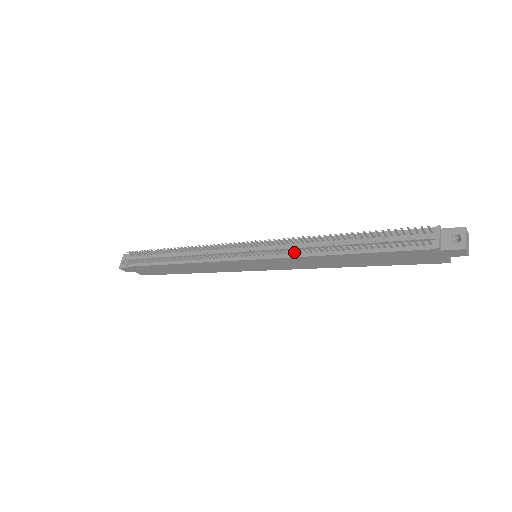
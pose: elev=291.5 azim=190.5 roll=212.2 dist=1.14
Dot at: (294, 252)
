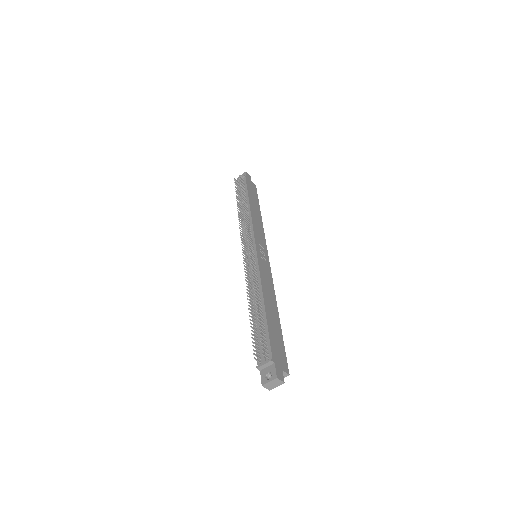
Dot at: (251, 280)
